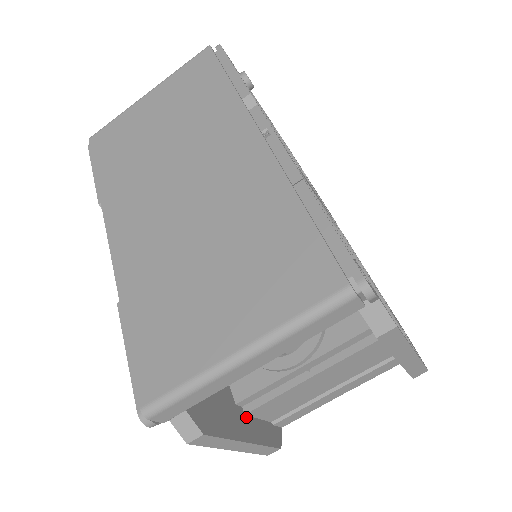
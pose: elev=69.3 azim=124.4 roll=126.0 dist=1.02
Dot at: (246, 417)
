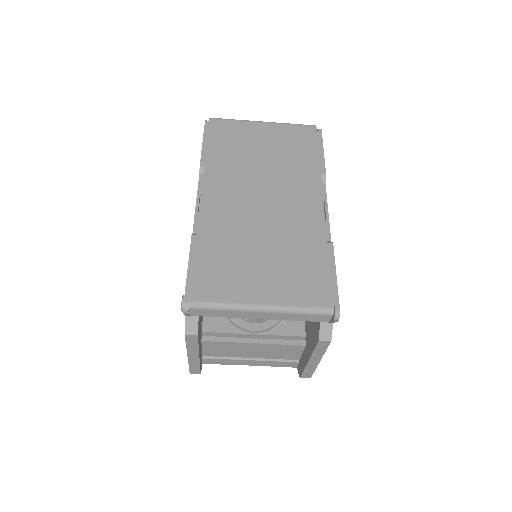
Dot at: (201, 343)
